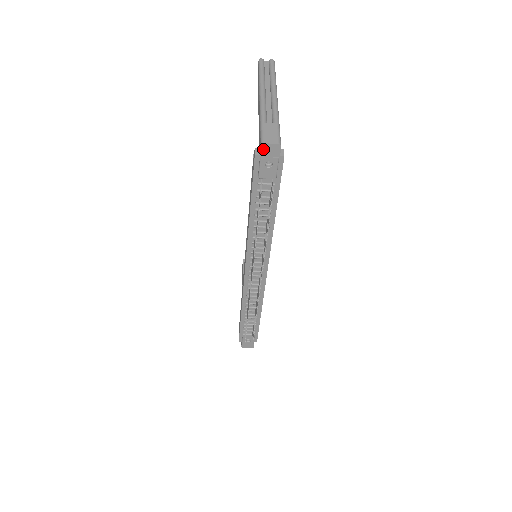
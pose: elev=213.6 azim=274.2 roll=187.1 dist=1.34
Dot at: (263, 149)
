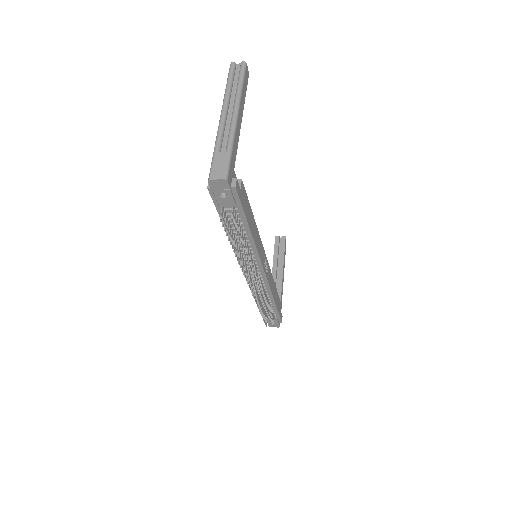
Dot at: (211, 184)
